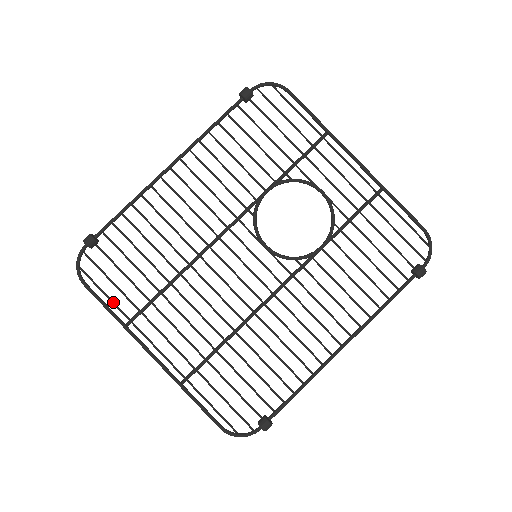
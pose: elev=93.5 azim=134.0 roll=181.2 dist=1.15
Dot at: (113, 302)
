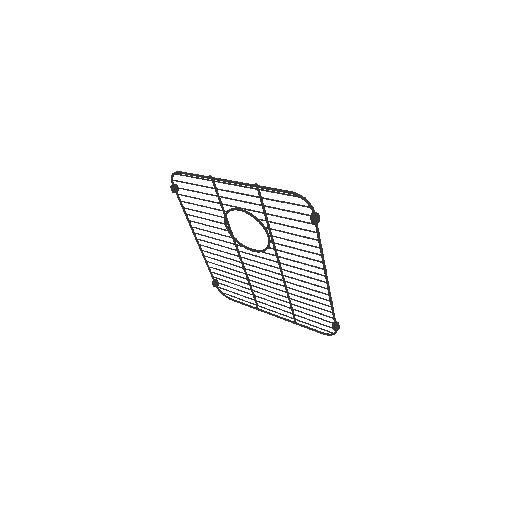
Dot at: occluded
